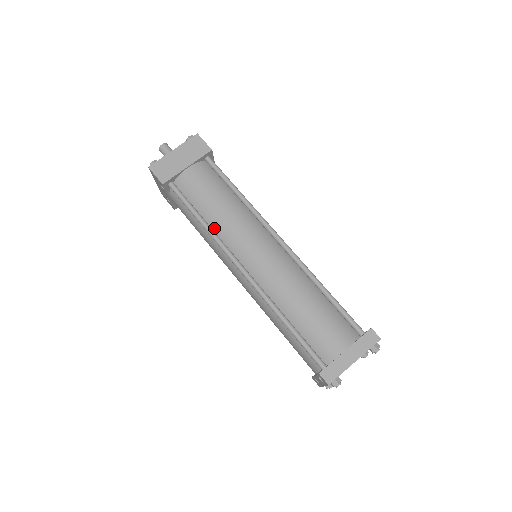
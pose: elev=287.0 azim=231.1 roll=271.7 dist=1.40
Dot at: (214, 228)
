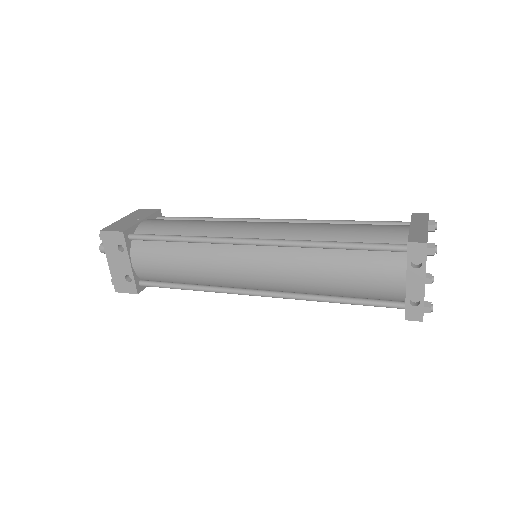
Dot at: occluded
